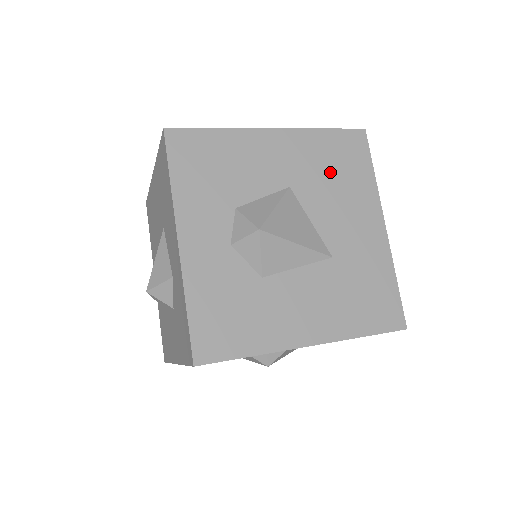
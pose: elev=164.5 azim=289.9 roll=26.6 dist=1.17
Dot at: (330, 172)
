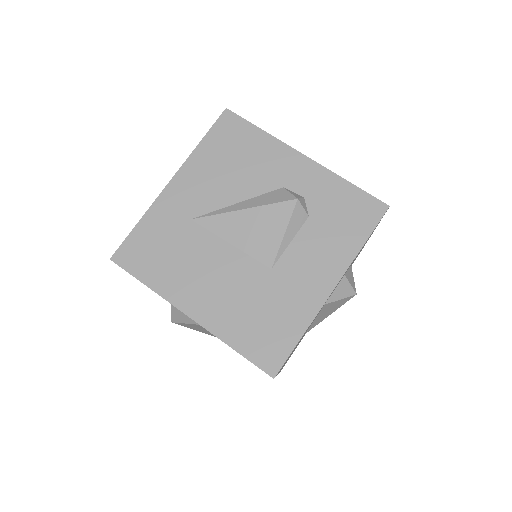
Dot at: occluded
